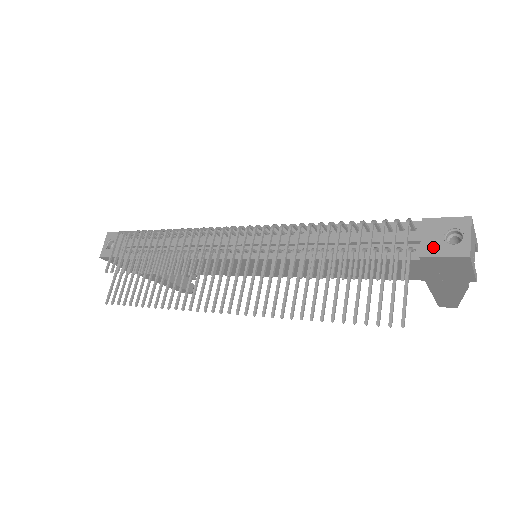
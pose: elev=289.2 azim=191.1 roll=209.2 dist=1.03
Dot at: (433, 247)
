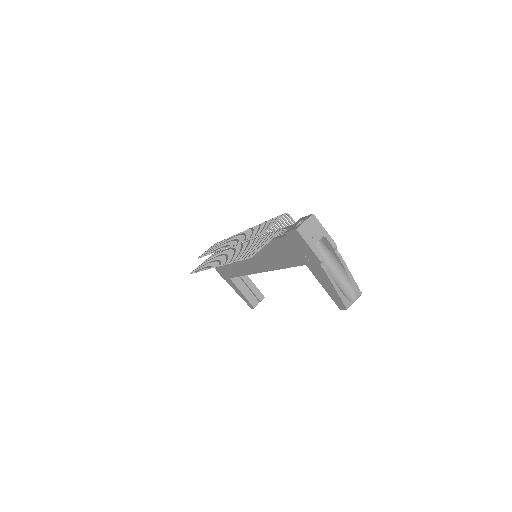
Dot at: (291, 228)
